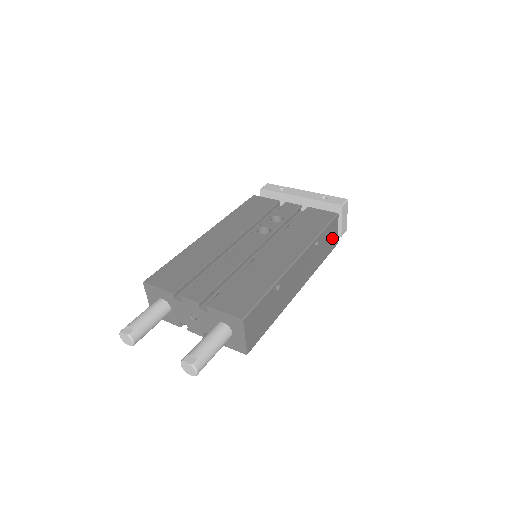
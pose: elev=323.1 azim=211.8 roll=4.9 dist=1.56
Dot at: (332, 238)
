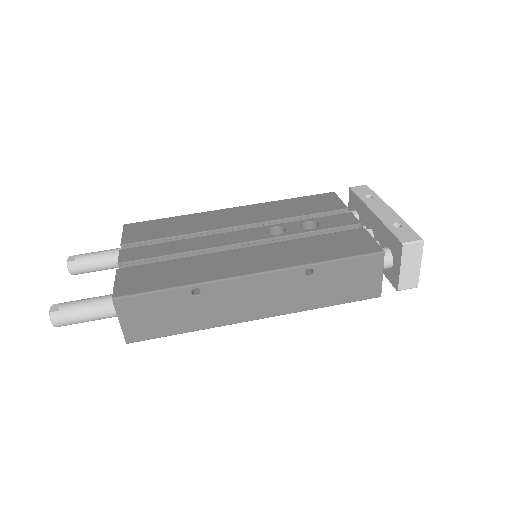
Dot at: (363, 282)
